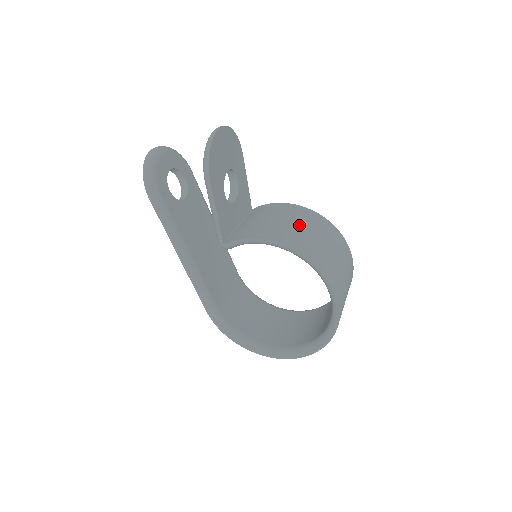
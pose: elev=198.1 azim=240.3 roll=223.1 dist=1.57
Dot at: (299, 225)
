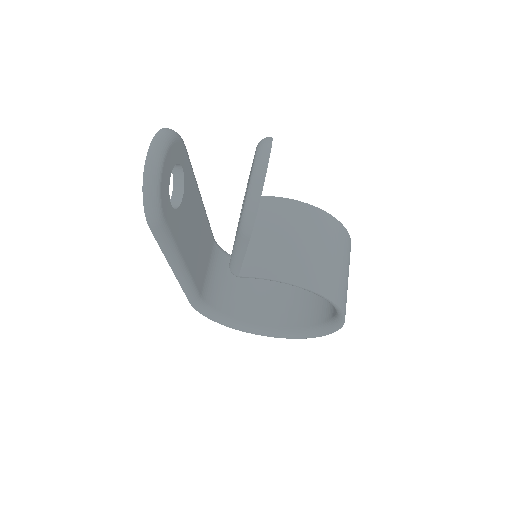
Dot at: (321, 249)
